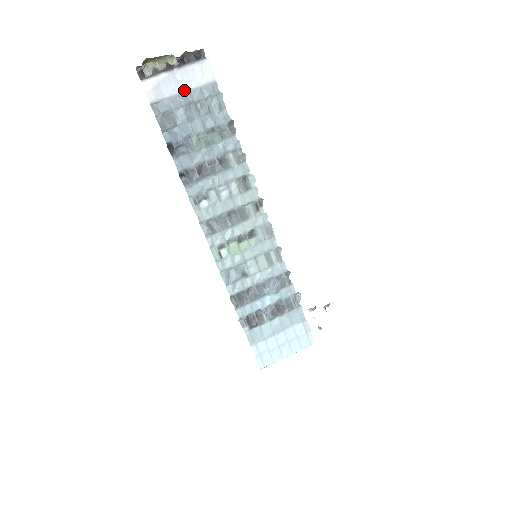
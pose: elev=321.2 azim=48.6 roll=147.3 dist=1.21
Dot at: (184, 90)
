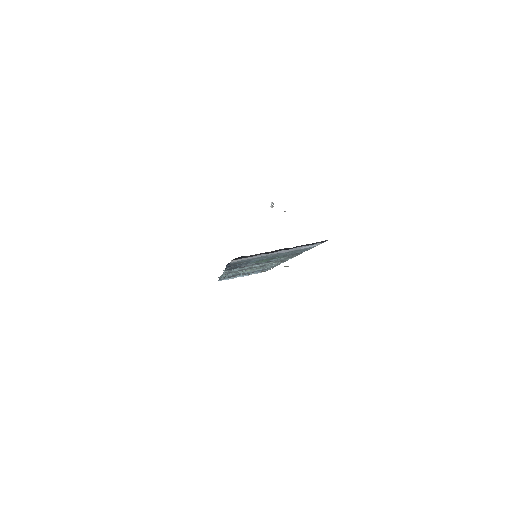
Dot at: (277, 253)
